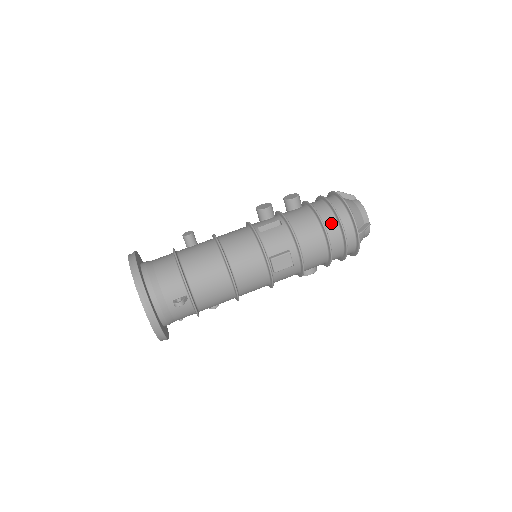
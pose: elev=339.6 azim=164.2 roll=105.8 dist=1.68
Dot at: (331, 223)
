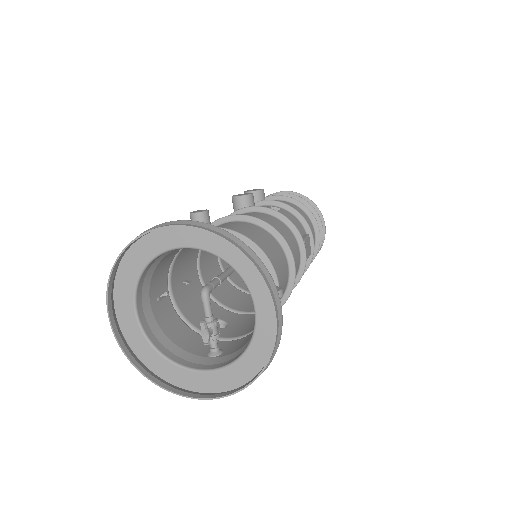
Dot at: occluded
